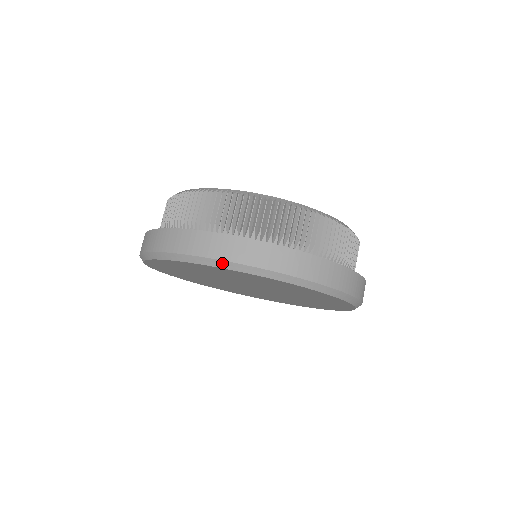
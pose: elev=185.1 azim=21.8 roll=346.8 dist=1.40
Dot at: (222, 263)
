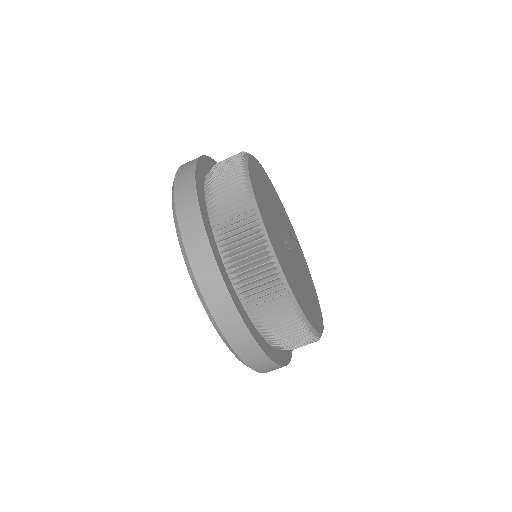
Dot at: (195, 282)
